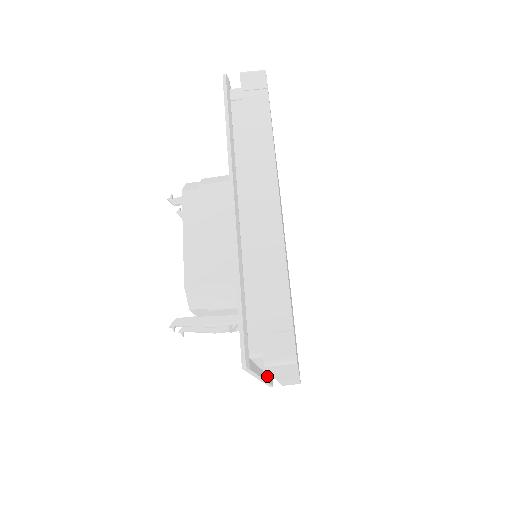
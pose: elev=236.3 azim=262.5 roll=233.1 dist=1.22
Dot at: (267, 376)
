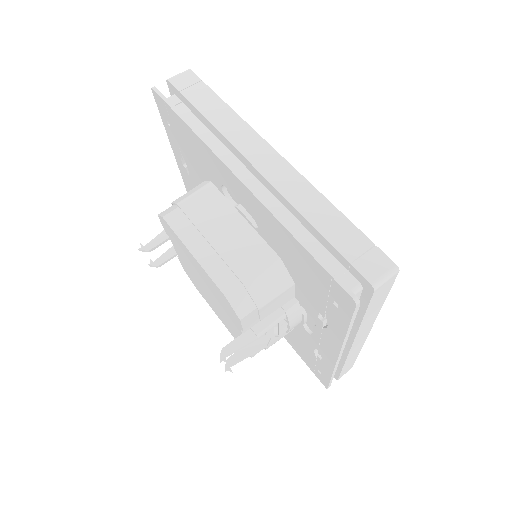
Dot at: occluded
